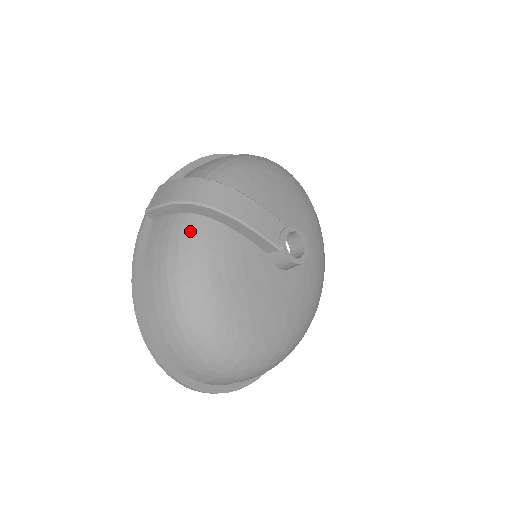
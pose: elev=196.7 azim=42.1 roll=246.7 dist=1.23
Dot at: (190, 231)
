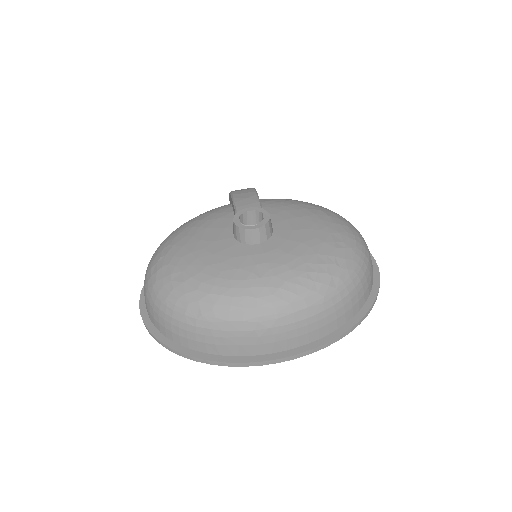
Dot at: occluded
